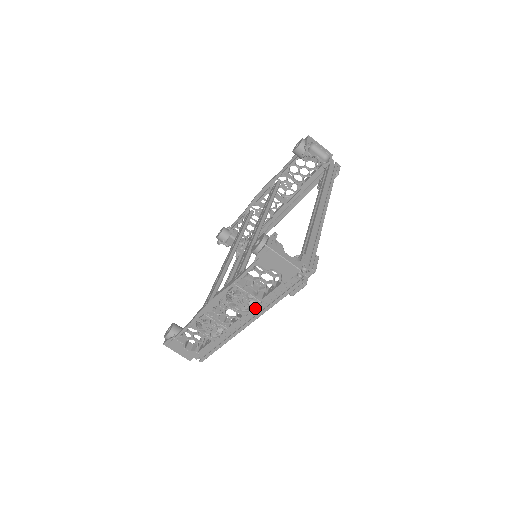
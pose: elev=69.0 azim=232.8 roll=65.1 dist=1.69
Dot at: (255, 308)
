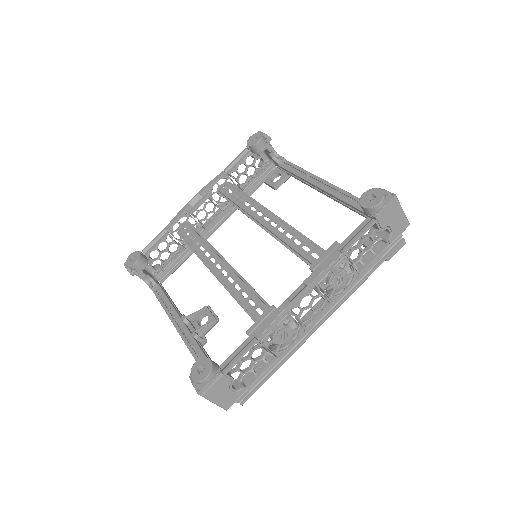
Dot at: (348, 287)
